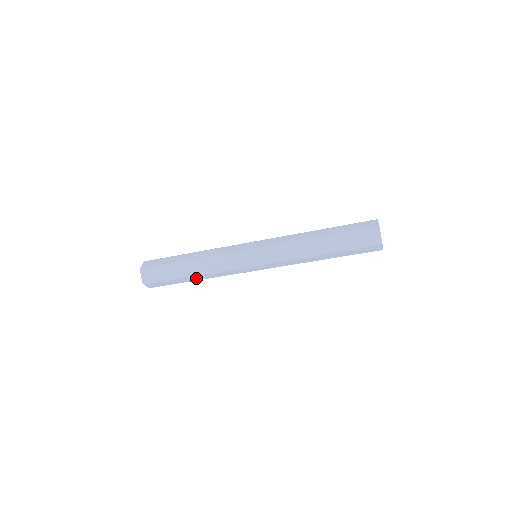
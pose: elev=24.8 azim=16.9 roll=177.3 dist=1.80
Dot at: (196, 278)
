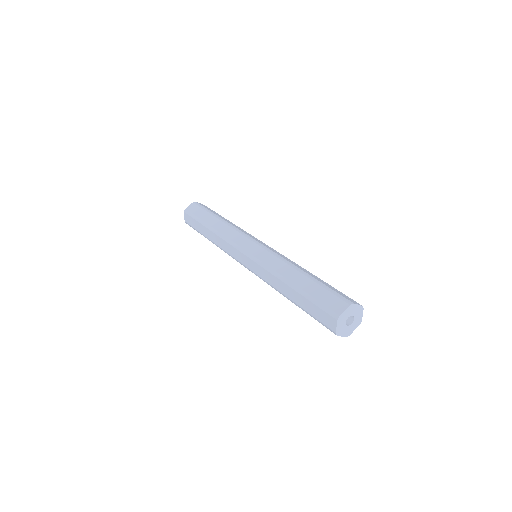
Dot at: occluded
